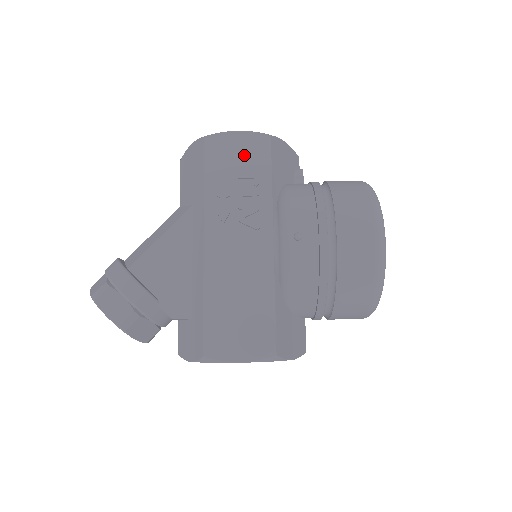
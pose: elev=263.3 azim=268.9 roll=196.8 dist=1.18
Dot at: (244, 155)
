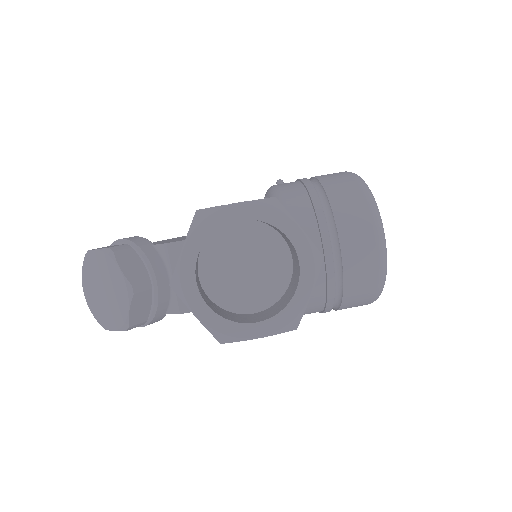
Dot at: occluded
